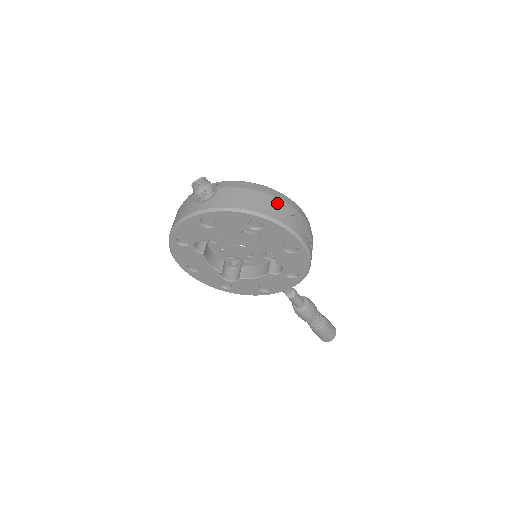
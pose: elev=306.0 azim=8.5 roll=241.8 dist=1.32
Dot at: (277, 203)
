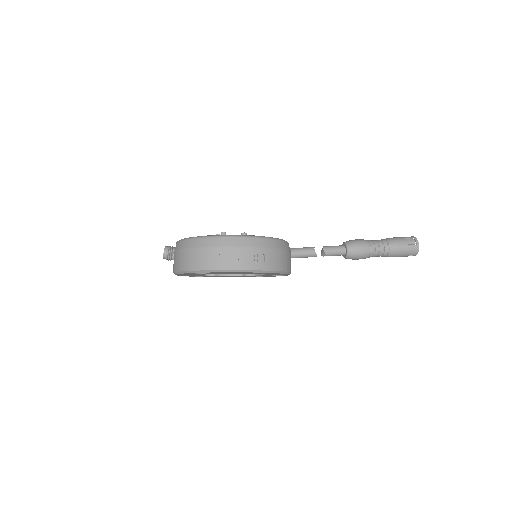
Dot at: (202, 253)
